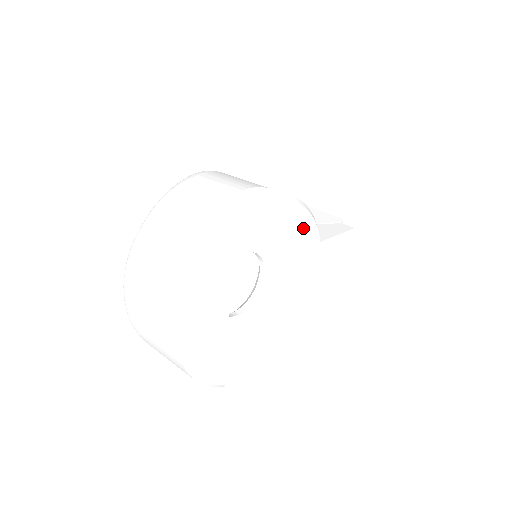
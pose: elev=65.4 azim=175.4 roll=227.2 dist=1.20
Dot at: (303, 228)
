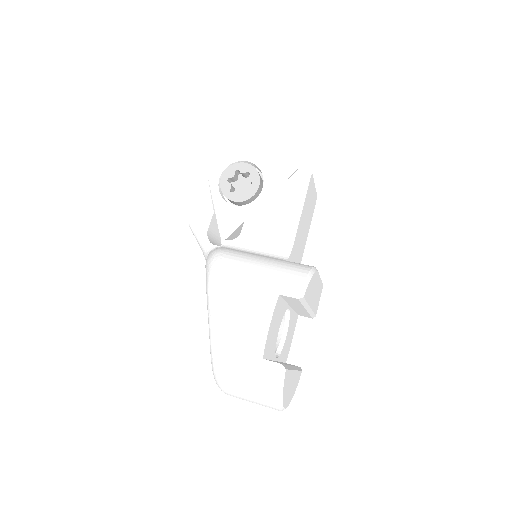
Dot at: (307, 293)
